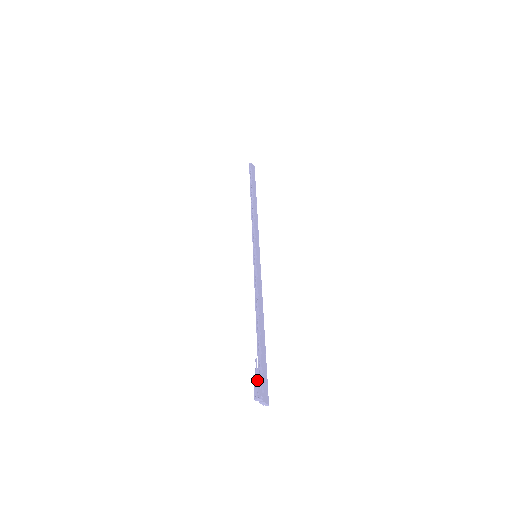
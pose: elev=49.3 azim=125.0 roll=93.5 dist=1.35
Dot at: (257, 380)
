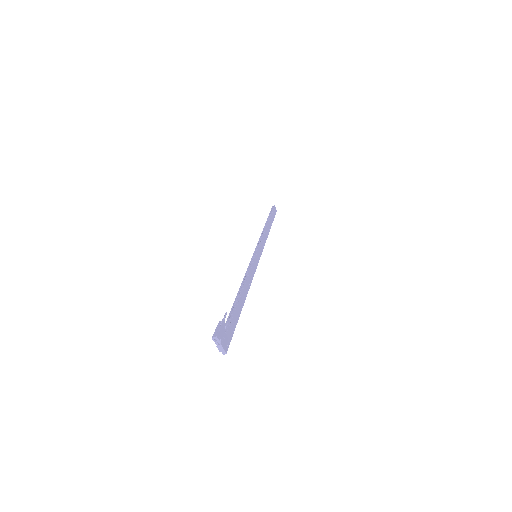
Dot at: (221, 324)
